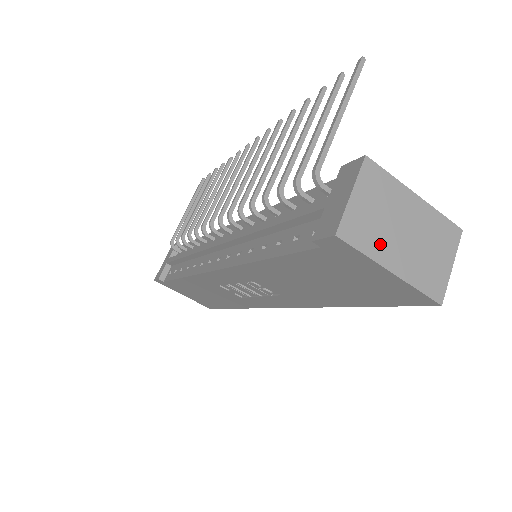
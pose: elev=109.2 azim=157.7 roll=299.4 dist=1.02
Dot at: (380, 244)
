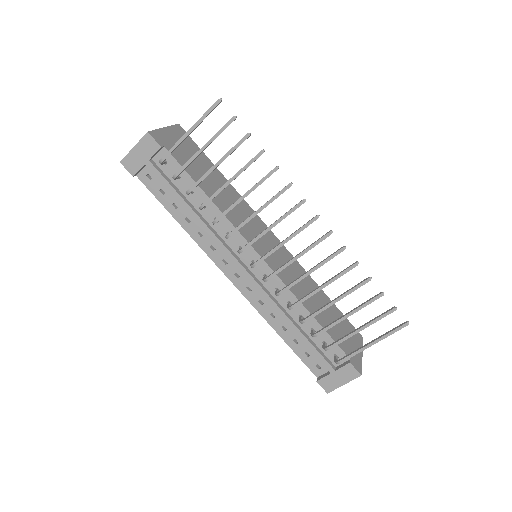
Dot at: occluded
